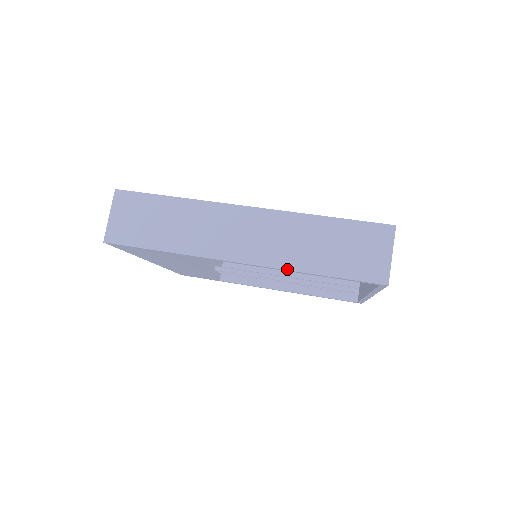
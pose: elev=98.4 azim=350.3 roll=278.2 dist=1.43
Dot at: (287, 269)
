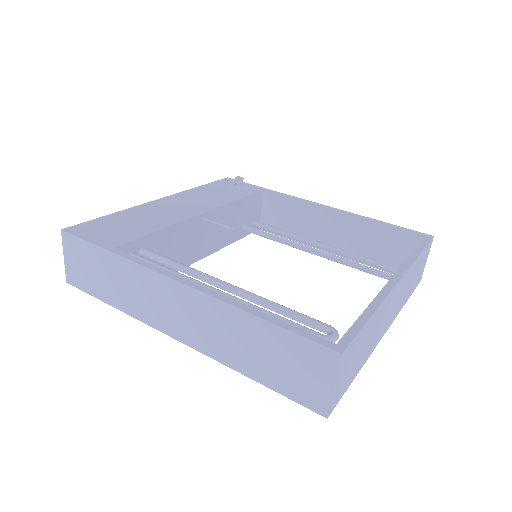
Dot at: (220, 362)
